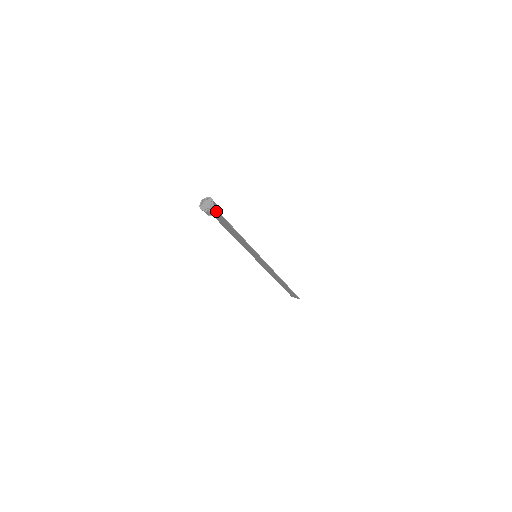
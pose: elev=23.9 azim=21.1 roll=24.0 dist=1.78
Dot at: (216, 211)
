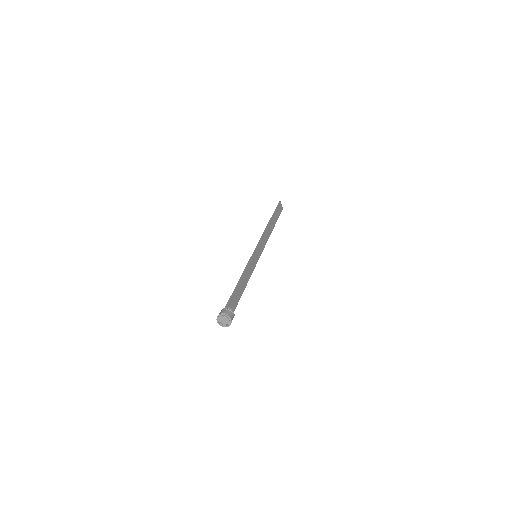
Dot at: occluded
